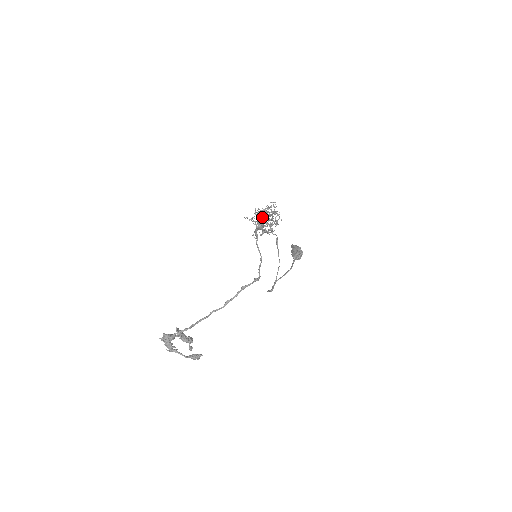
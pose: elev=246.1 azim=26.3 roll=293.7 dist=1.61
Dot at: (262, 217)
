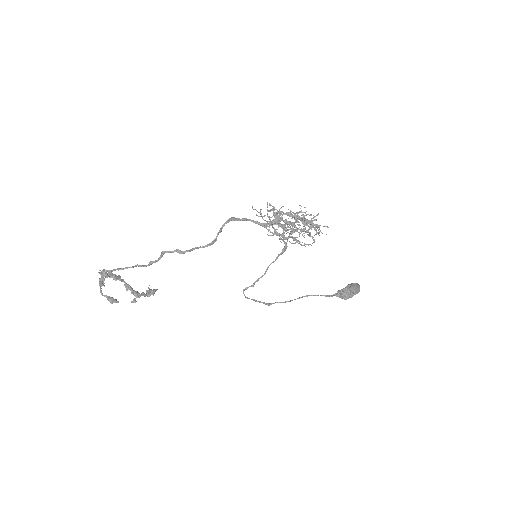
Dot at: (274, 215)
